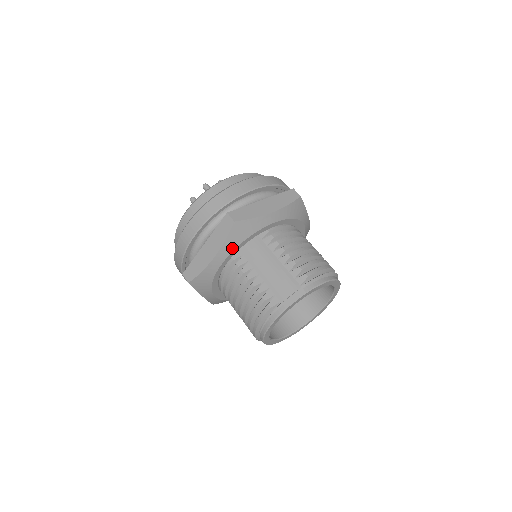
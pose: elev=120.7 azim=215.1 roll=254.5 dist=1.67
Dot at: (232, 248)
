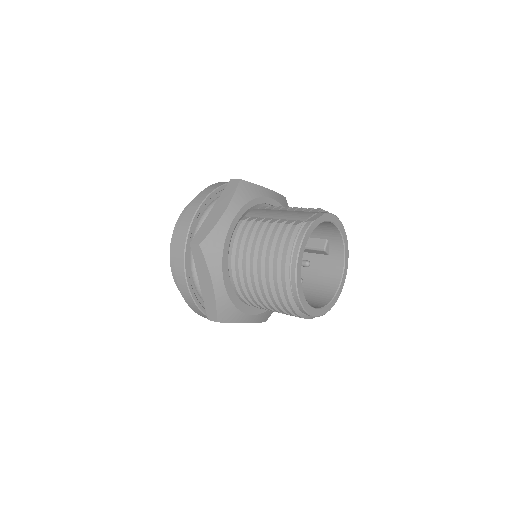
Dot at: (241, 205)
